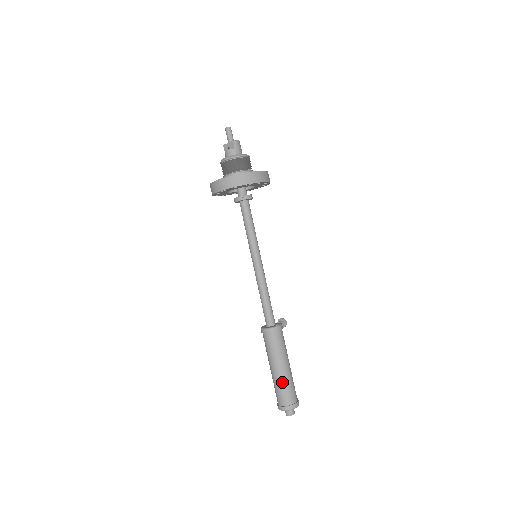
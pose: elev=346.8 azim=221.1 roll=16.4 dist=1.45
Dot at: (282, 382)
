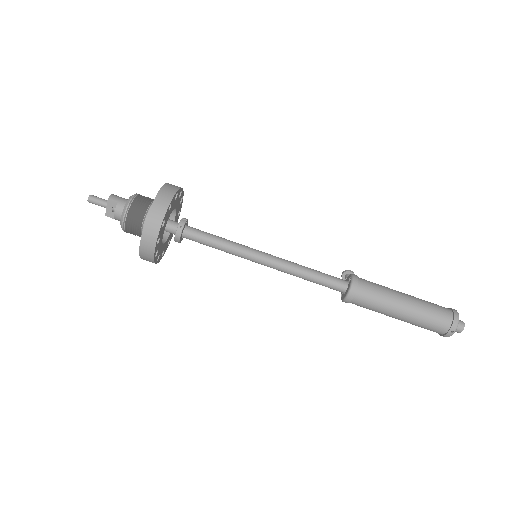
Dot at: (421, 312)
